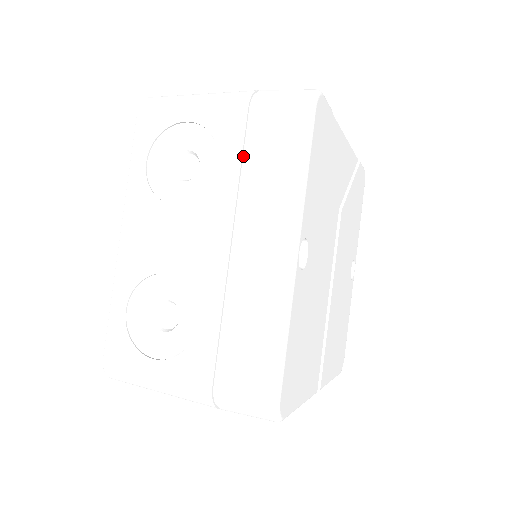
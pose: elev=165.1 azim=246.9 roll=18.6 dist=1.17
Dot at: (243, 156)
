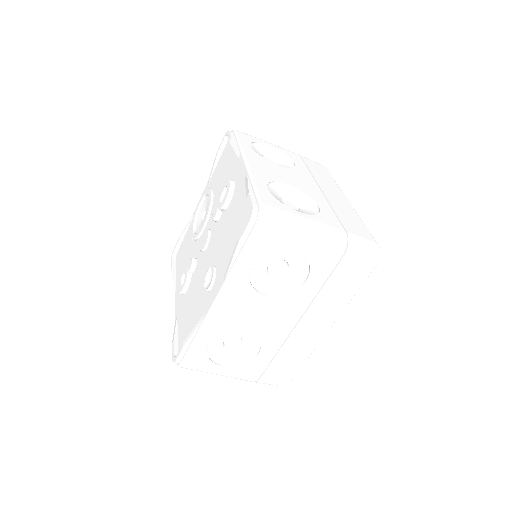
Dot at: (305, 166)
